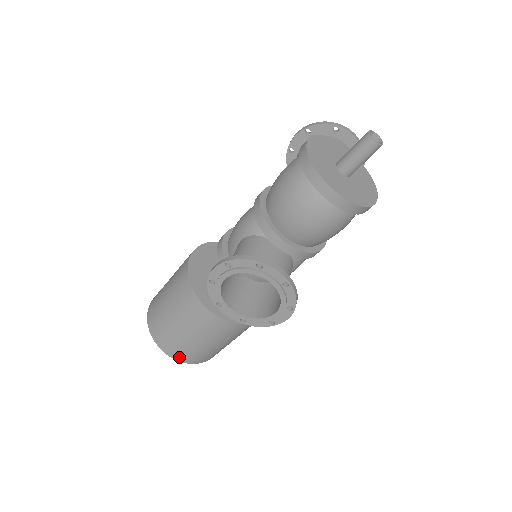
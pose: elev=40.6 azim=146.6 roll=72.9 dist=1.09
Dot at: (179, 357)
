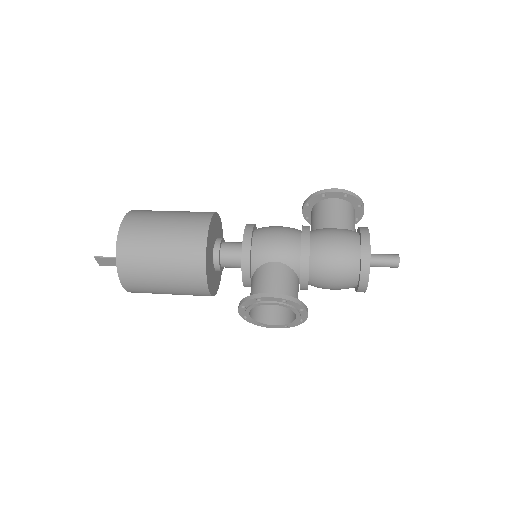
Dot at: (131, 290)
